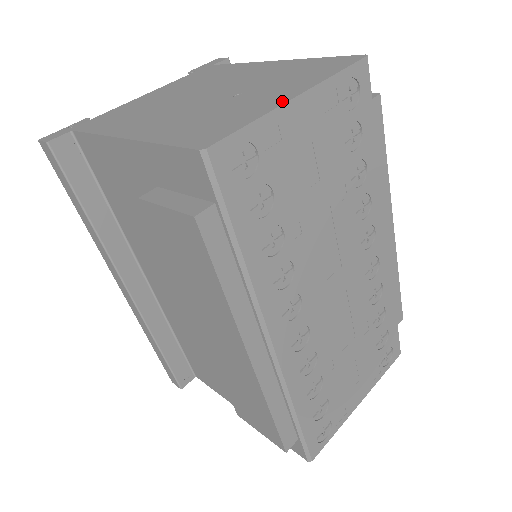
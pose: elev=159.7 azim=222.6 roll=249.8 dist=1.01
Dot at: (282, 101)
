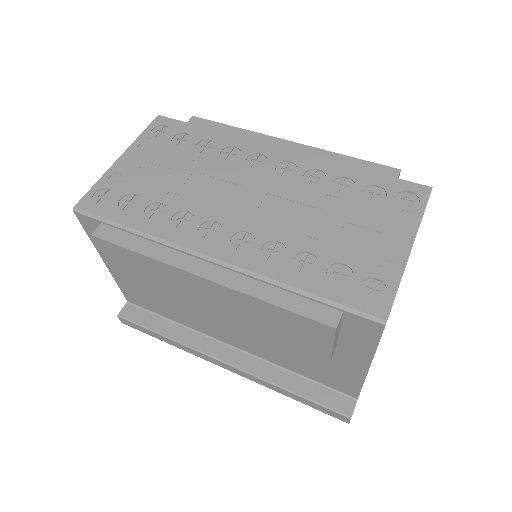
Dot at: (115, 166)
